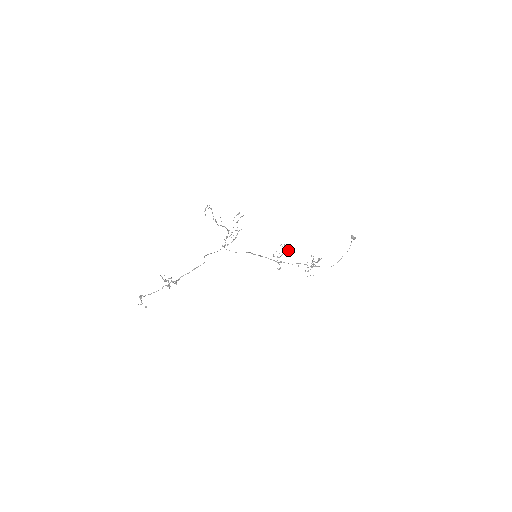
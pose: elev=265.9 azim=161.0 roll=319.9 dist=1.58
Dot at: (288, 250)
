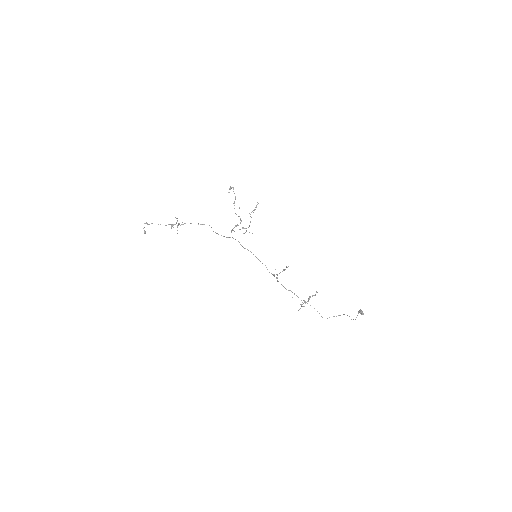
Dot at: (287, 267)
